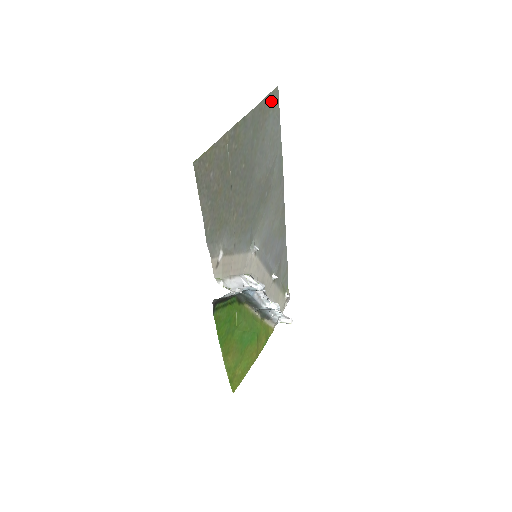
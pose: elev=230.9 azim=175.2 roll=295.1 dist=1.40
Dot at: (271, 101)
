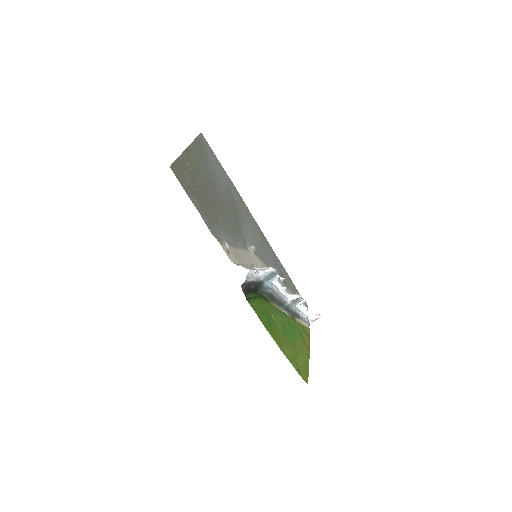
Dot at: (202, 142)
